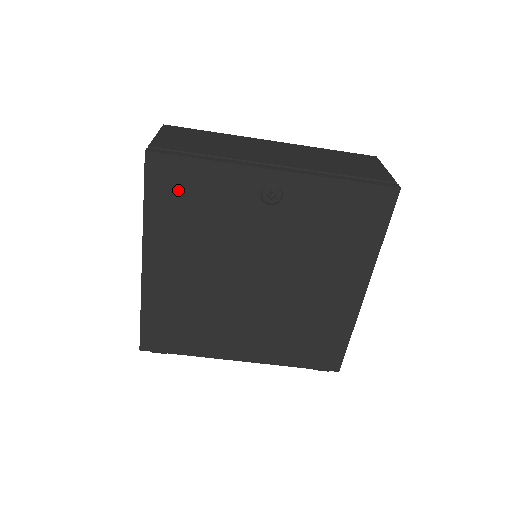
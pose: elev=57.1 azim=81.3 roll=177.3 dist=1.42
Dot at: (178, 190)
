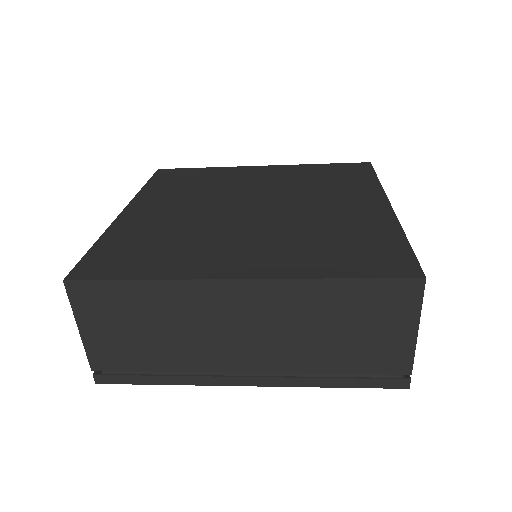
Dot at: occluded
